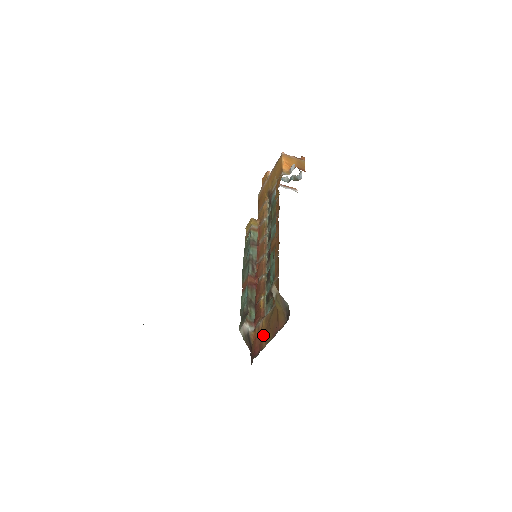
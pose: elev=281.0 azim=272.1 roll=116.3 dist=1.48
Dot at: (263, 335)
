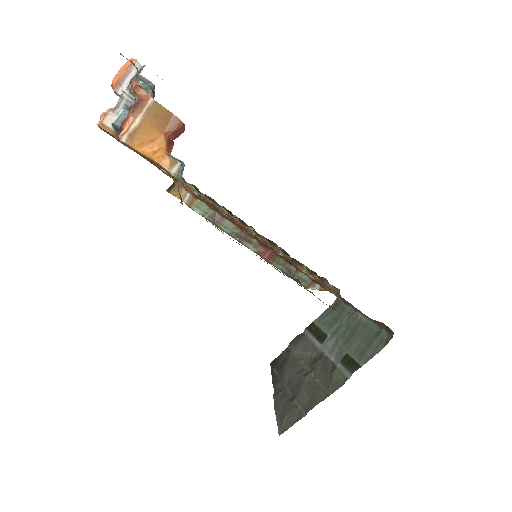
Dot at: occluded
